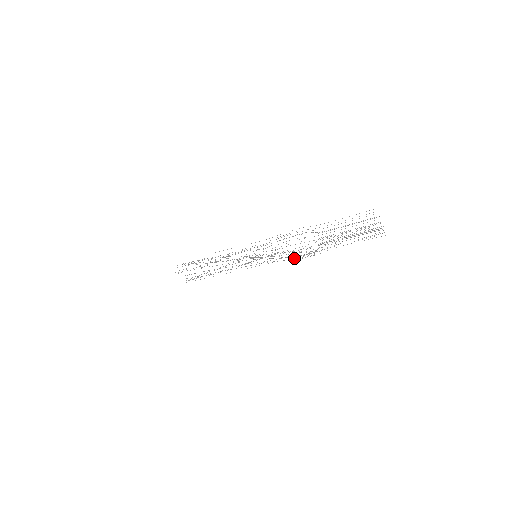
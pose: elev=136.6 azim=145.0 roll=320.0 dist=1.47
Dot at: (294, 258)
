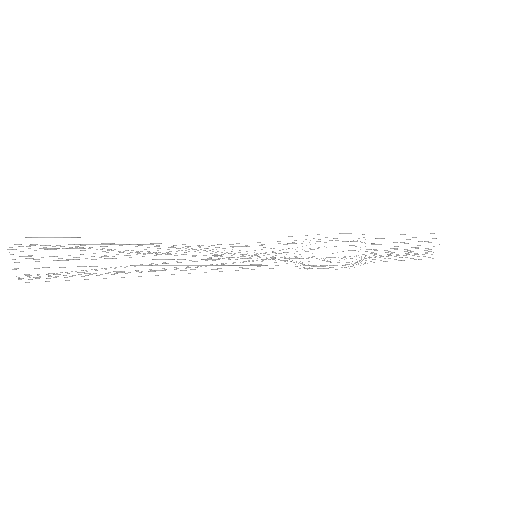
Dot at: occluded
